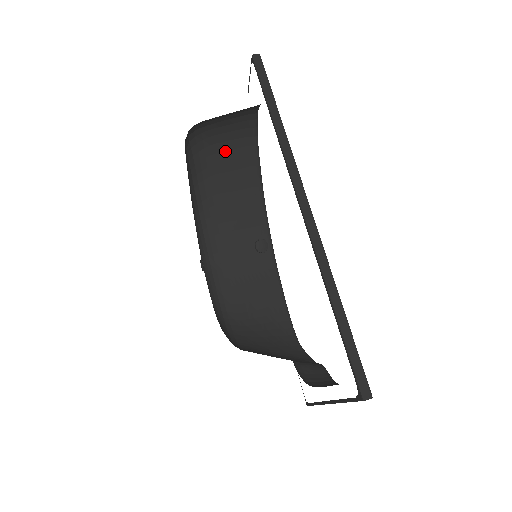
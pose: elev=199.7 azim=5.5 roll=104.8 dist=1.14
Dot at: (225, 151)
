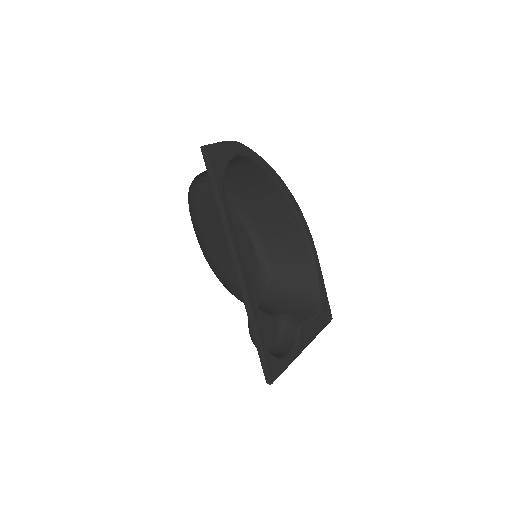
Dot at: (233, 171)
